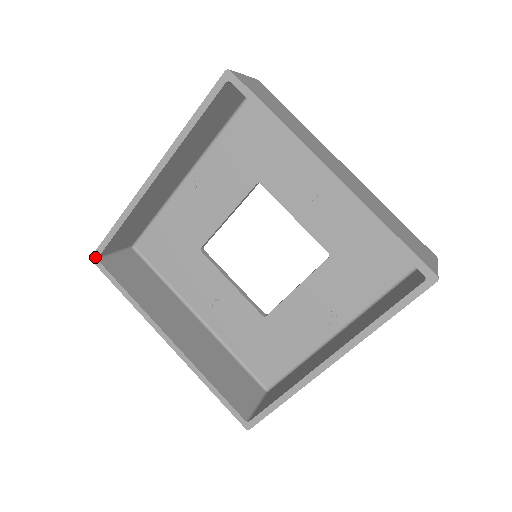
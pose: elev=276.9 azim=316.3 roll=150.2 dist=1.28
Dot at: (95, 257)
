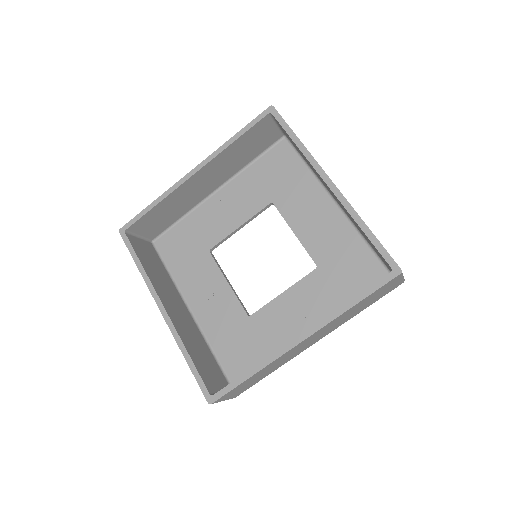
Dot at: (123, 229)
